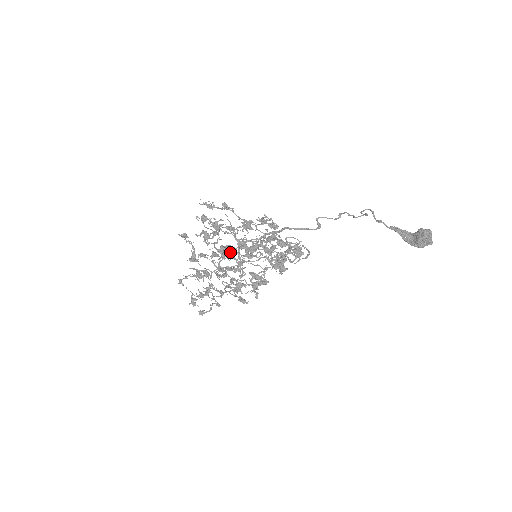
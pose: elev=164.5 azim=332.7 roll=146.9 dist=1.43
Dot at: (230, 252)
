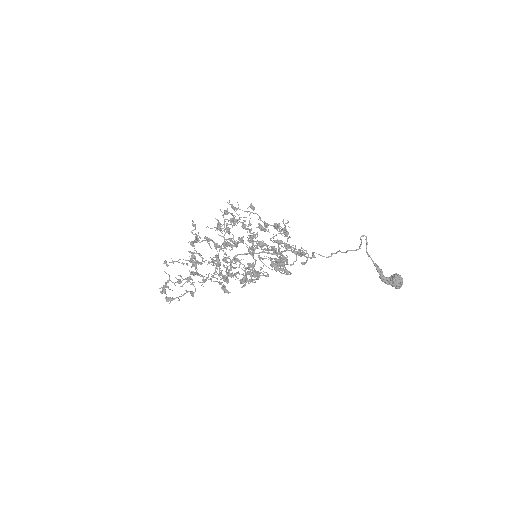
Dot at: (236, 243)
